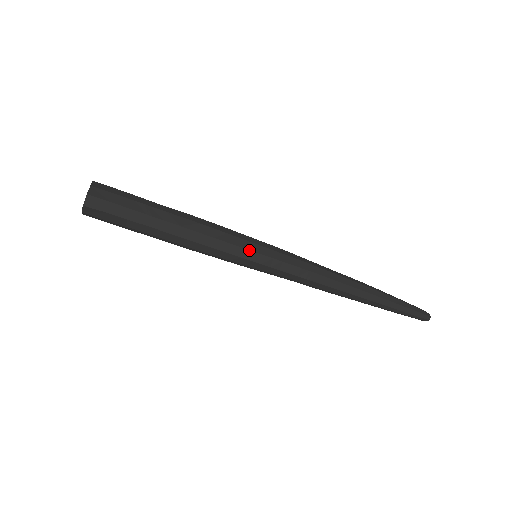
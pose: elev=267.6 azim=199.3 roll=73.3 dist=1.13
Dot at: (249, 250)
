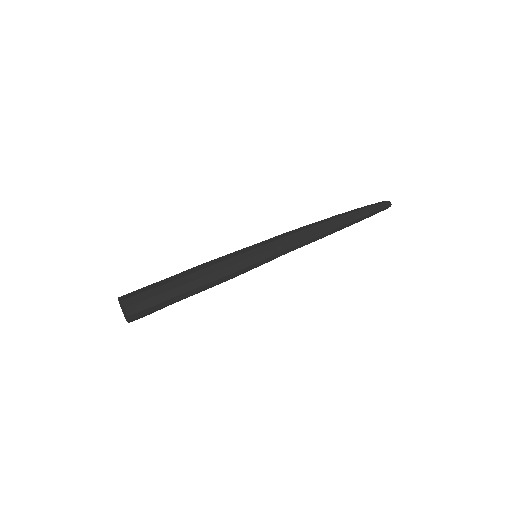
Dot at: (247, 252)
